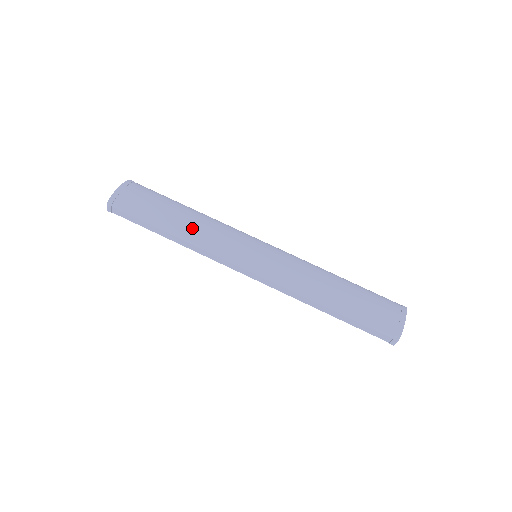
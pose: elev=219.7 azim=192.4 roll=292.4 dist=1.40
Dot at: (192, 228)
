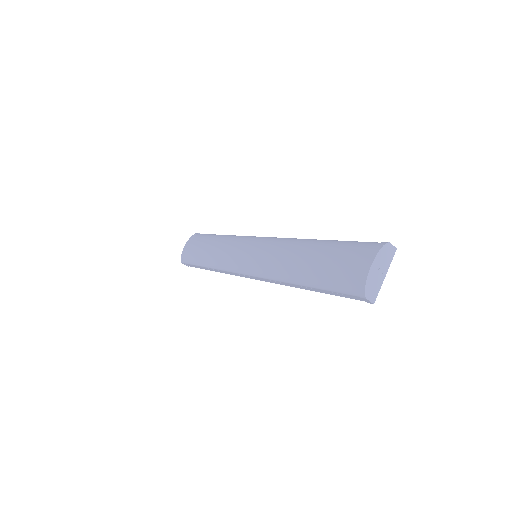
Dot at: (215, 256)
